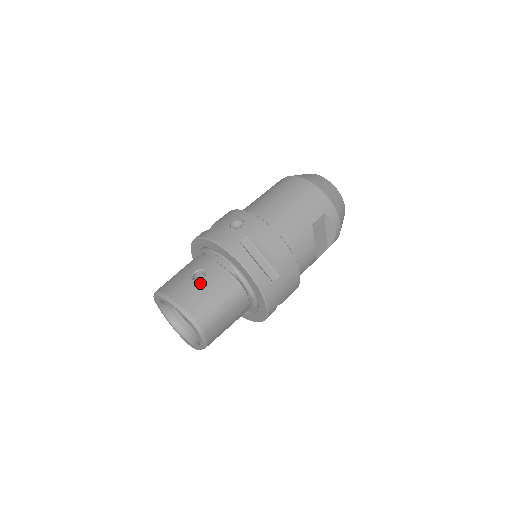
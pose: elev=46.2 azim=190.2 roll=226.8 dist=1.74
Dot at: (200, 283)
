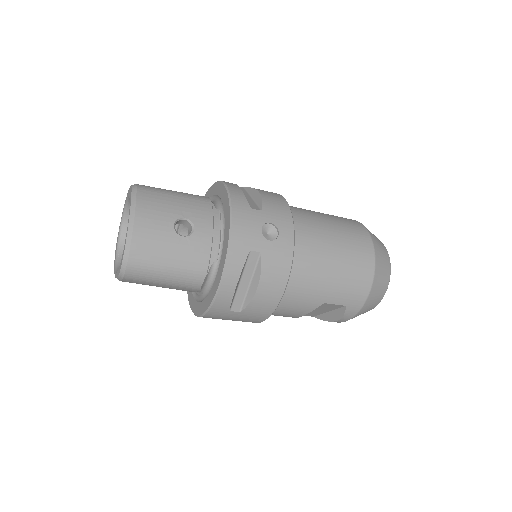
Dot at: (175, 237)
